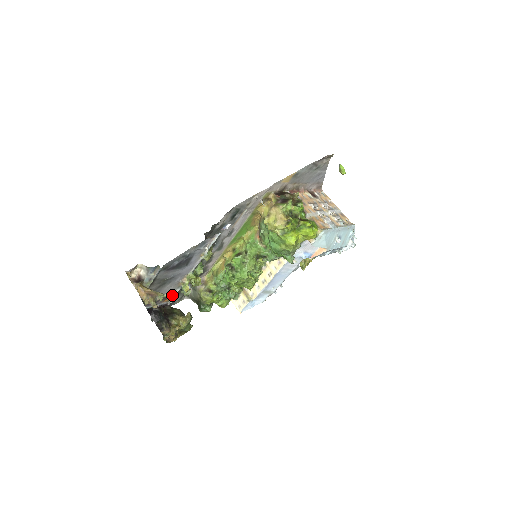
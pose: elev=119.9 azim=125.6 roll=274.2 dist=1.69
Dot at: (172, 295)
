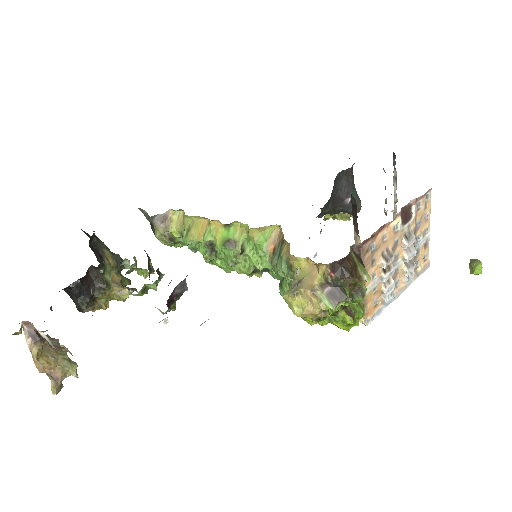
Dot at: occluded
